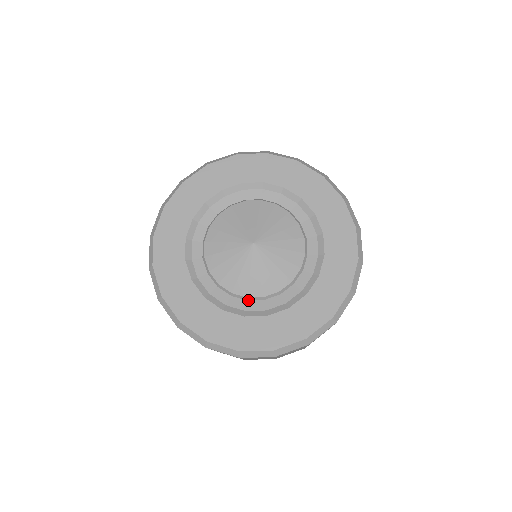
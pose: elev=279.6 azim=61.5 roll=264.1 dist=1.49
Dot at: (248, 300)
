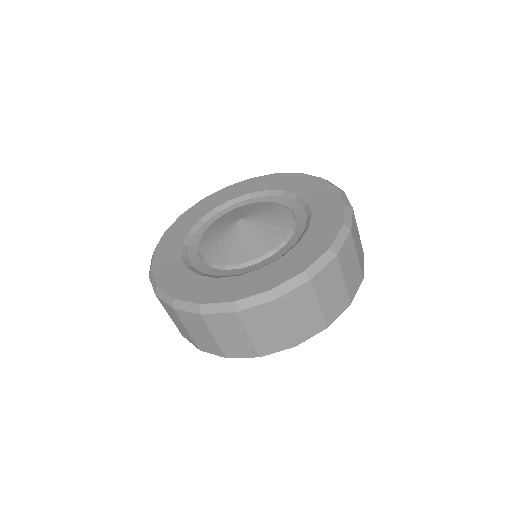
Dot at: (260, 262)
